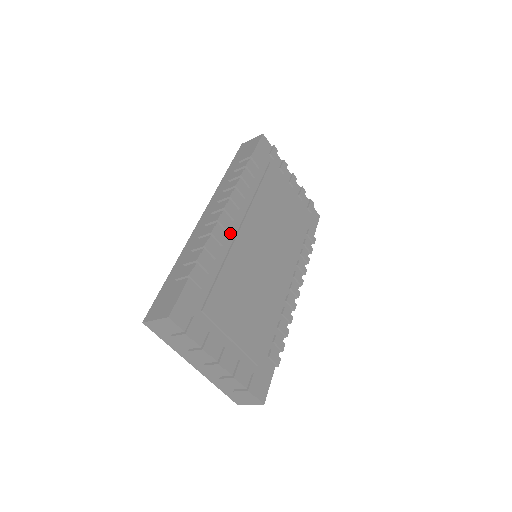
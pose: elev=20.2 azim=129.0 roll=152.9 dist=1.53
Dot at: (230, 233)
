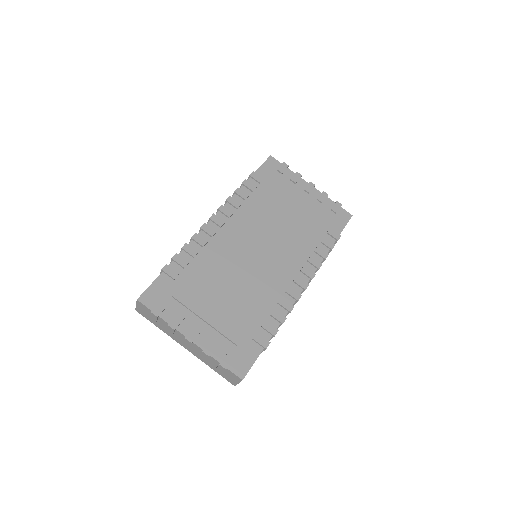
Dot at: (216, 237)
